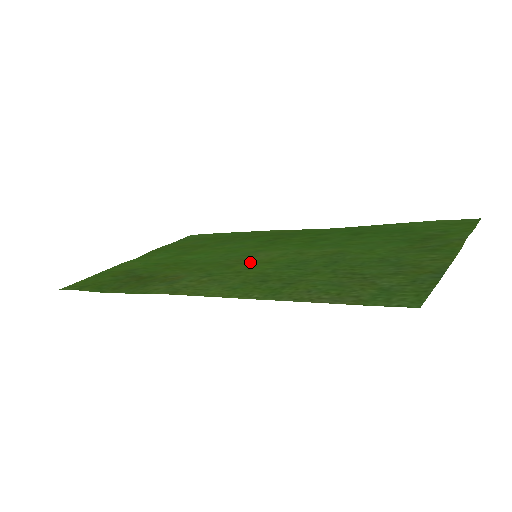
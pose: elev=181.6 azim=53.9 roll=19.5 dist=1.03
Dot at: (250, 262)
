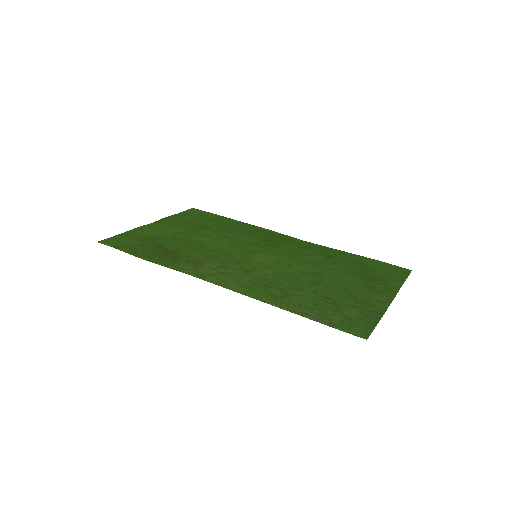
Dot at: (253, 262)
